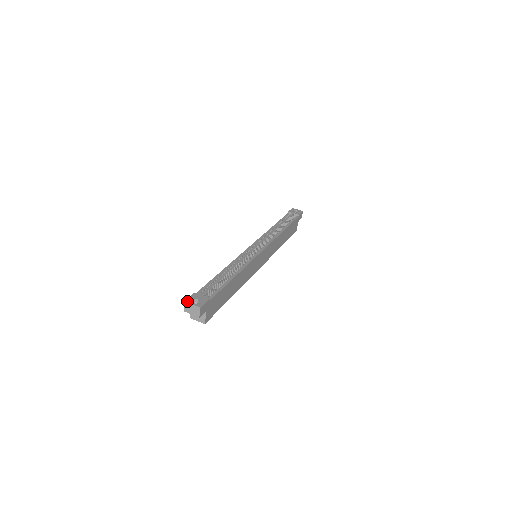
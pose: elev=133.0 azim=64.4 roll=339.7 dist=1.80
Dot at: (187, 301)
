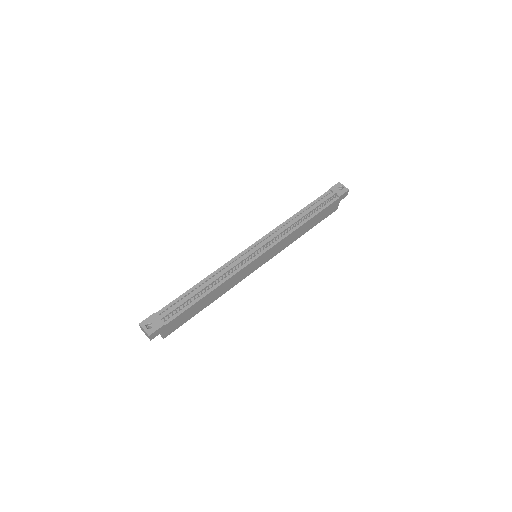
Dot at: (141, 324)
